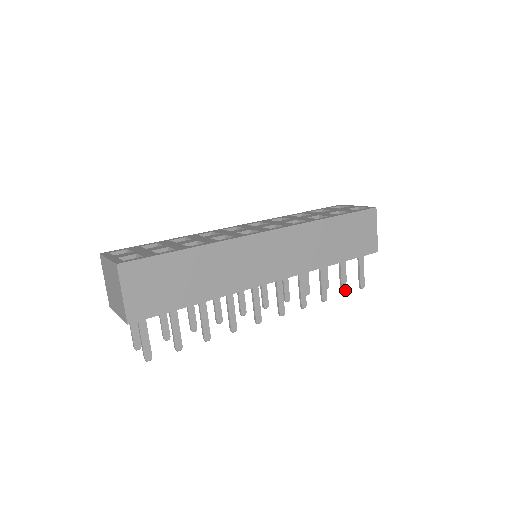
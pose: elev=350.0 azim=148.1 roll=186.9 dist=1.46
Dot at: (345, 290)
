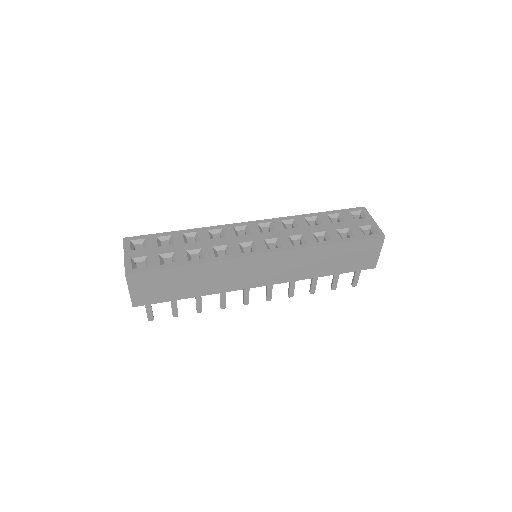
Dot at: (335, 287)
